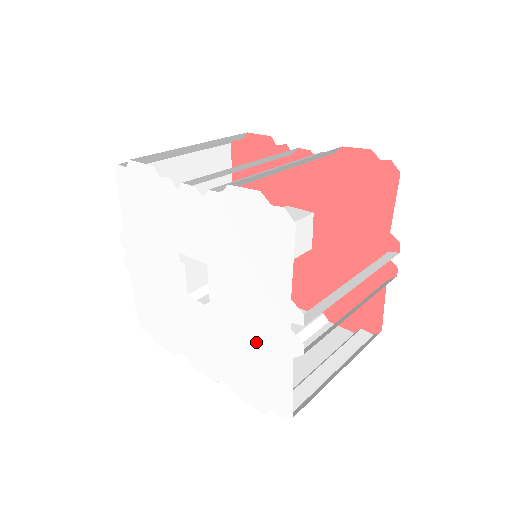
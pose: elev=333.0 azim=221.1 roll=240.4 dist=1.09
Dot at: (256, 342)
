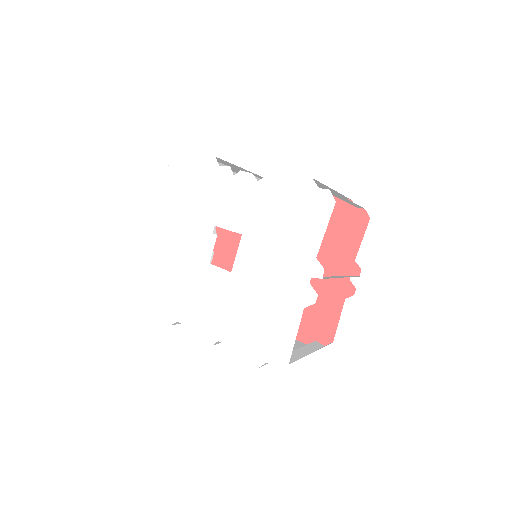
Dot at: (271, 298)
